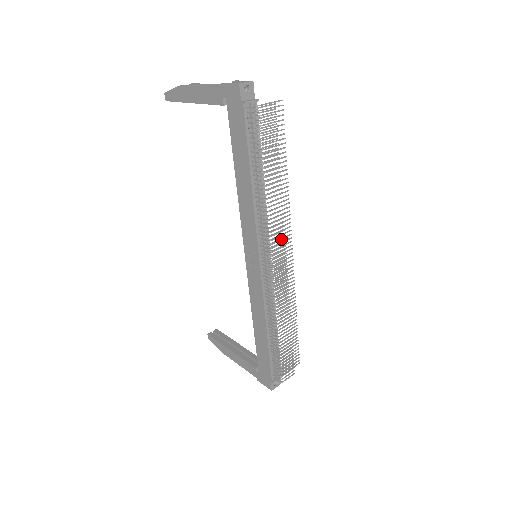
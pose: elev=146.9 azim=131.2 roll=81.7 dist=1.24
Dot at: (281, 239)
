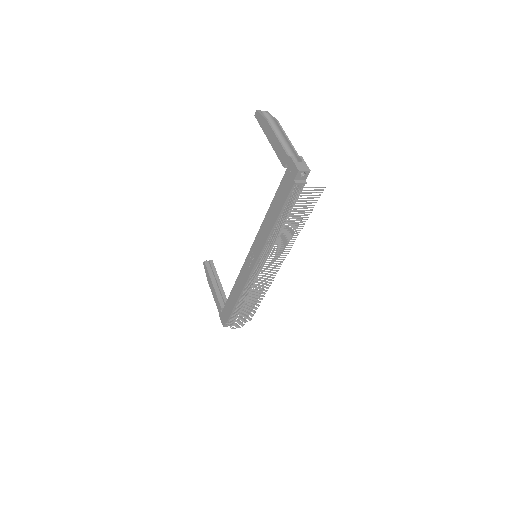
Dot at: (276, 261)
